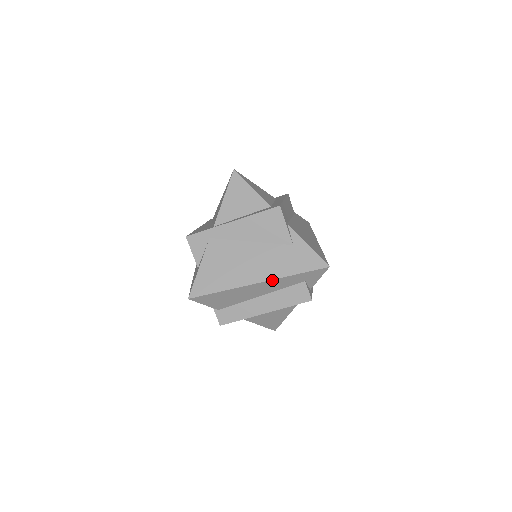
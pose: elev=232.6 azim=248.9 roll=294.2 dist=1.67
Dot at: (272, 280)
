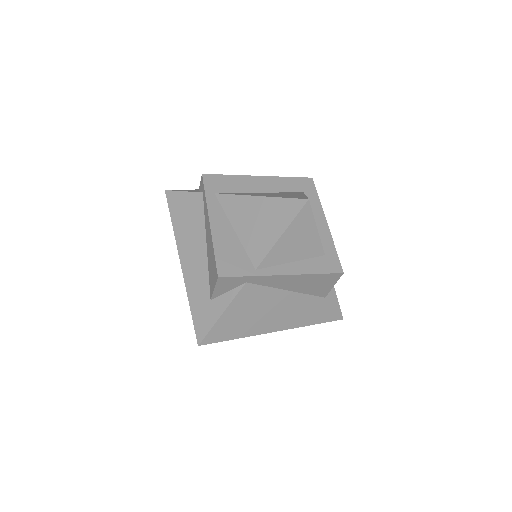
Dot at: (290, 328)
